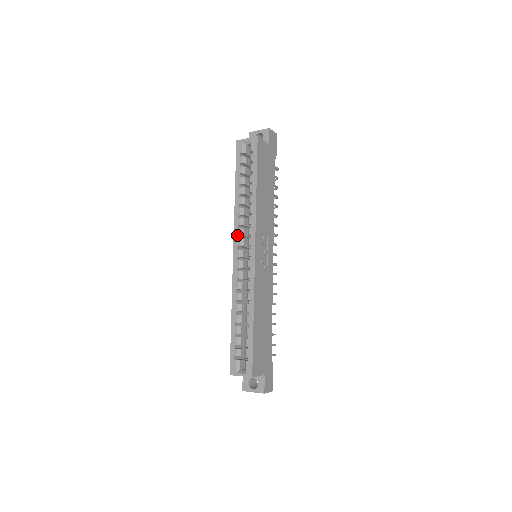
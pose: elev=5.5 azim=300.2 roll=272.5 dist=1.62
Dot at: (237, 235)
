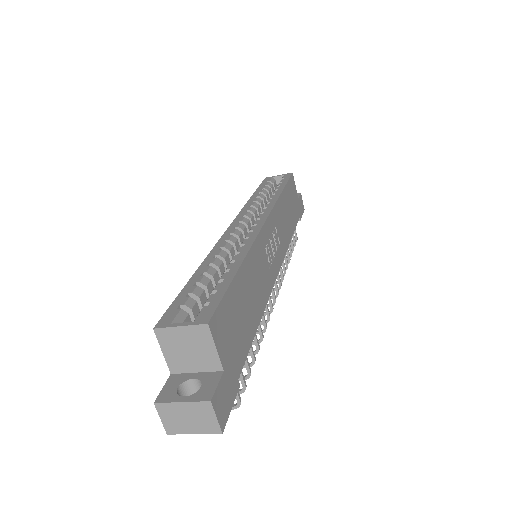
Dot at: (242, 215)
